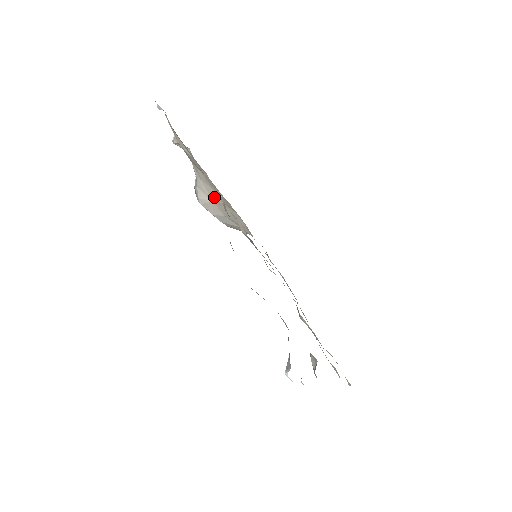
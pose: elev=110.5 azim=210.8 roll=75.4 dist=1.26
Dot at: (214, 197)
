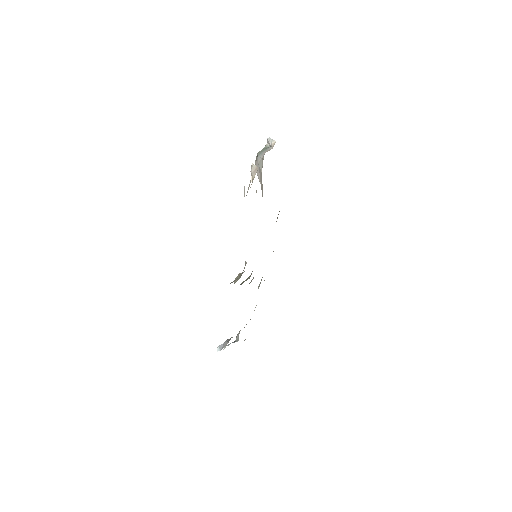
Dot at: (262, 190)
